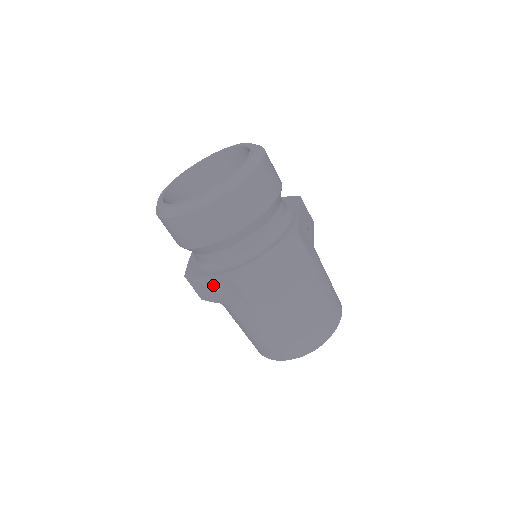
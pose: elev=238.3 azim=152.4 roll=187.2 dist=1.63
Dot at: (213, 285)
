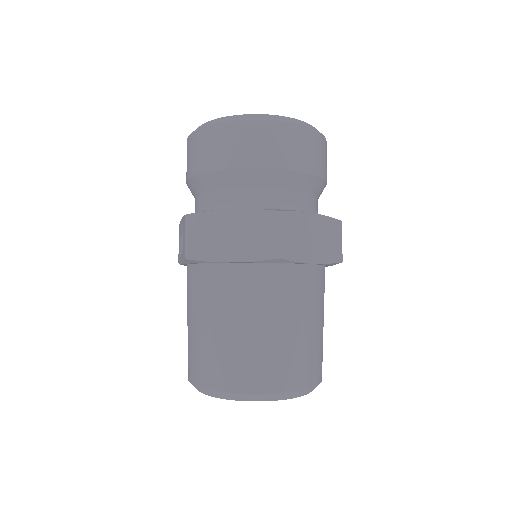
Dot at: (233, 226)
